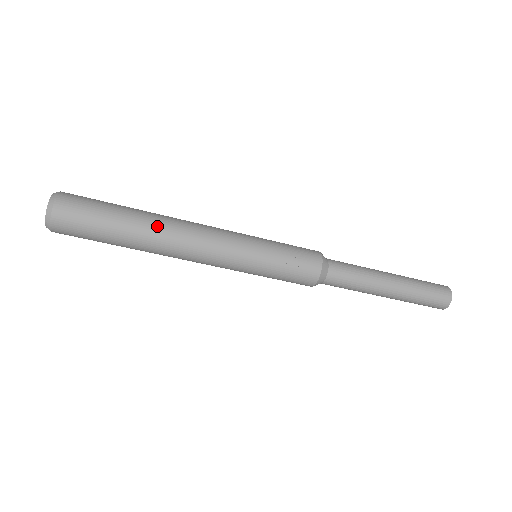
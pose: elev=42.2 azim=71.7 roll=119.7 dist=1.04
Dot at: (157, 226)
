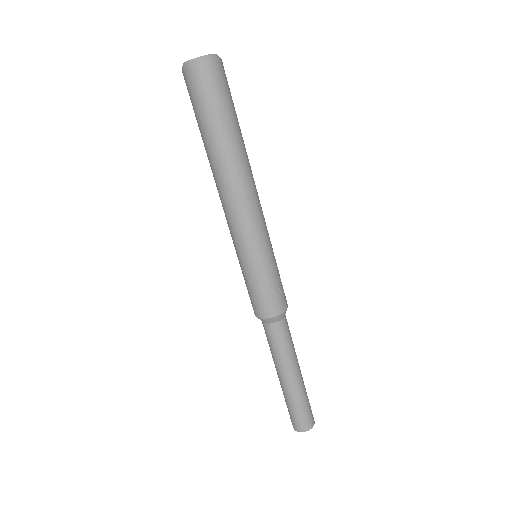
Dot at: (247, 156)
